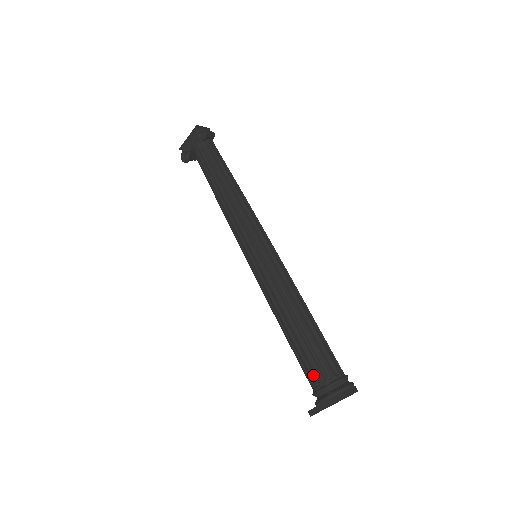
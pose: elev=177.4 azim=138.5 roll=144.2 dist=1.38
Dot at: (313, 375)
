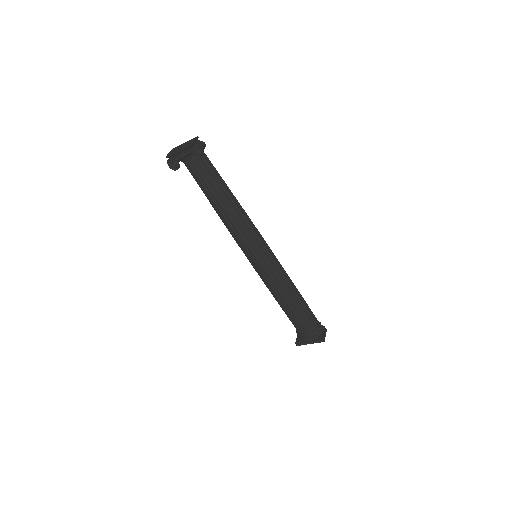
Dot at: (301, 327)
